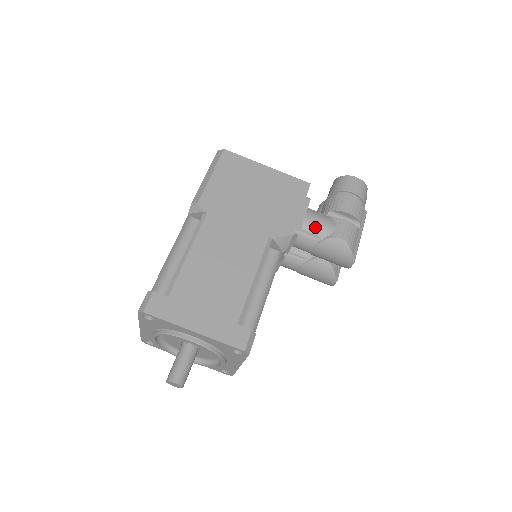
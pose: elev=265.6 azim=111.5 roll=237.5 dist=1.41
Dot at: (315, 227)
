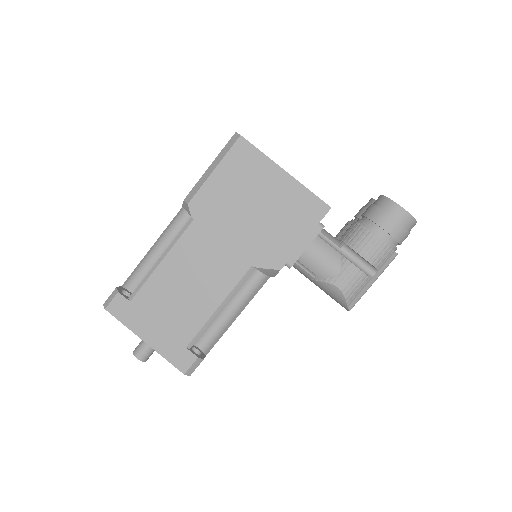
Dot at: (314, 264)
